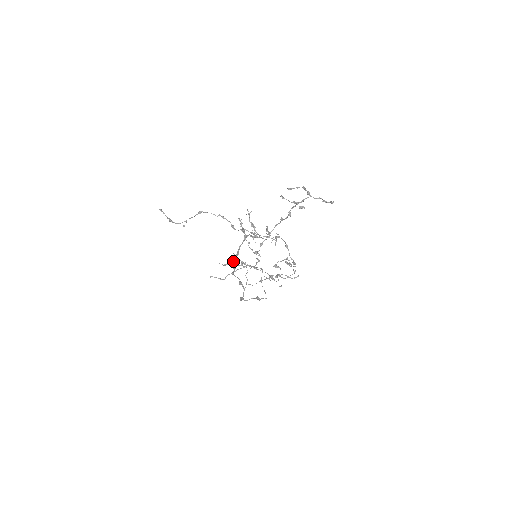
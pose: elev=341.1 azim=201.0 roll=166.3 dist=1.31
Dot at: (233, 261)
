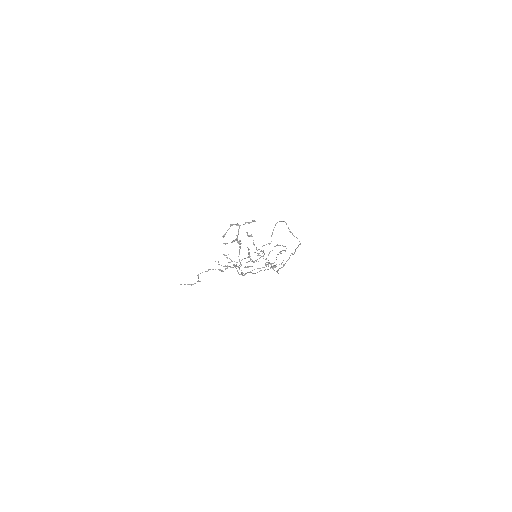
Dot at: (245, 273)
